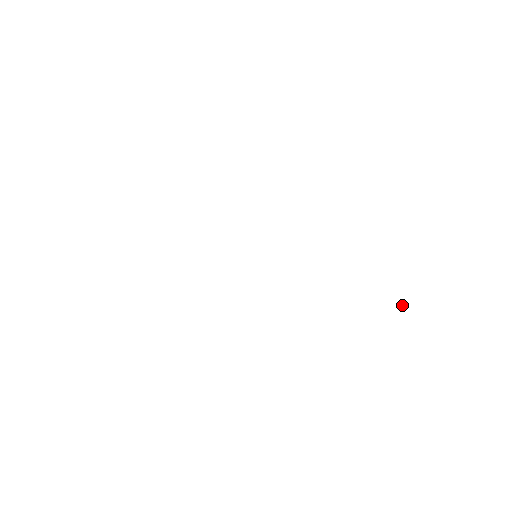
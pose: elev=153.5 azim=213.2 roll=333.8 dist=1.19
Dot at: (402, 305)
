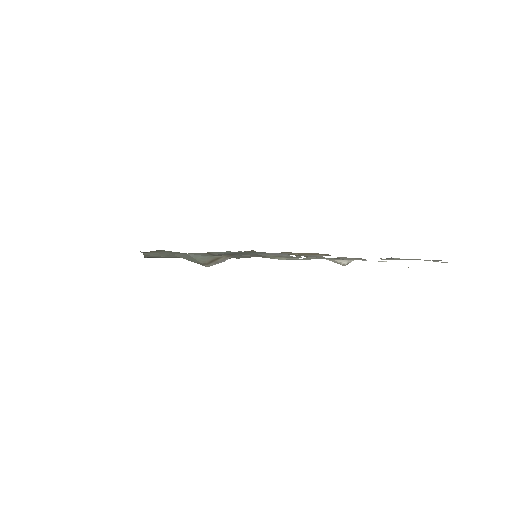
Dot at: (380, 261)
